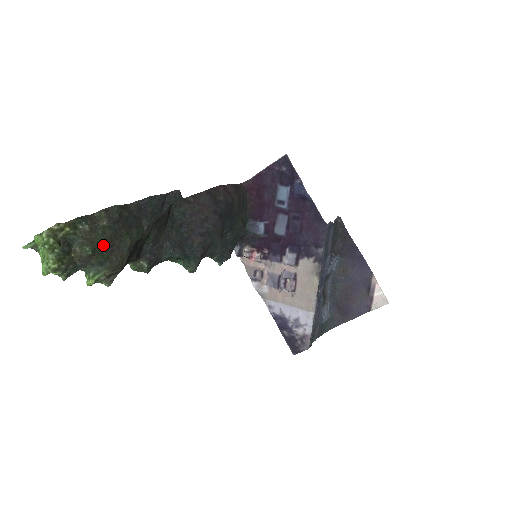
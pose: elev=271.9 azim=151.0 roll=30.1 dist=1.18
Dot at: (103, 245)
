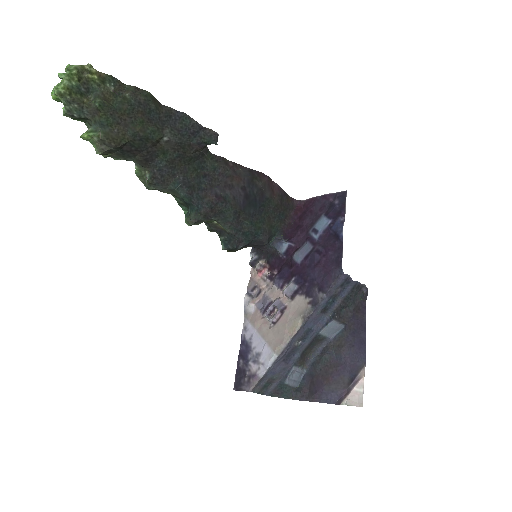
Dot at: (114, 111)
